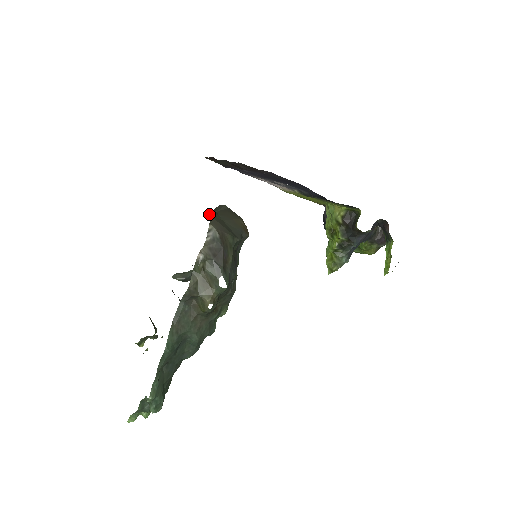
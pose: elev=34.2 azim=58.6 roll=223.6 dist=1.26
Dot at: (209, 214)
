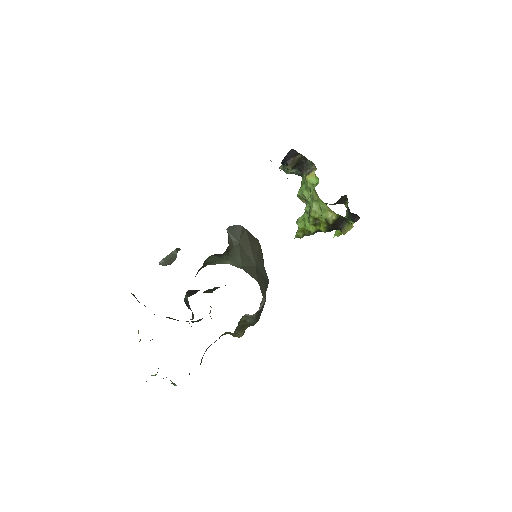
Dot at: (258, 283)
